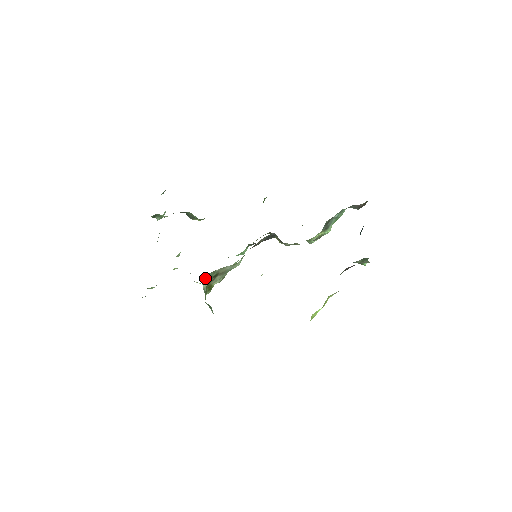
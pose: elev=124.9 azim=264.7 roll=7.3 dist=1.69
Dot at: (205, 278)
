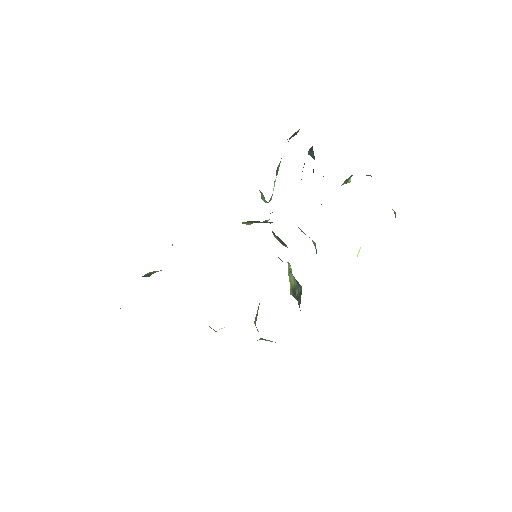
Dot at: occluded
